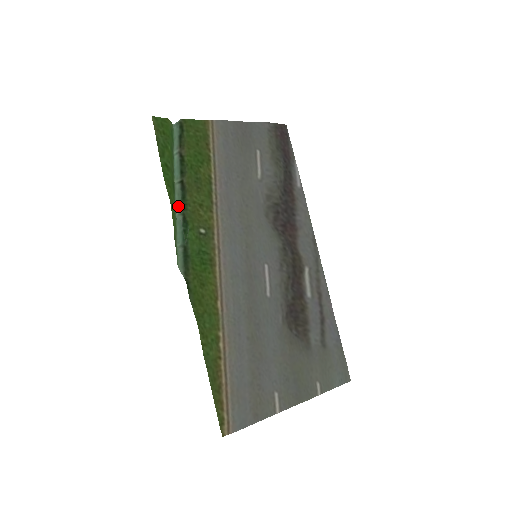
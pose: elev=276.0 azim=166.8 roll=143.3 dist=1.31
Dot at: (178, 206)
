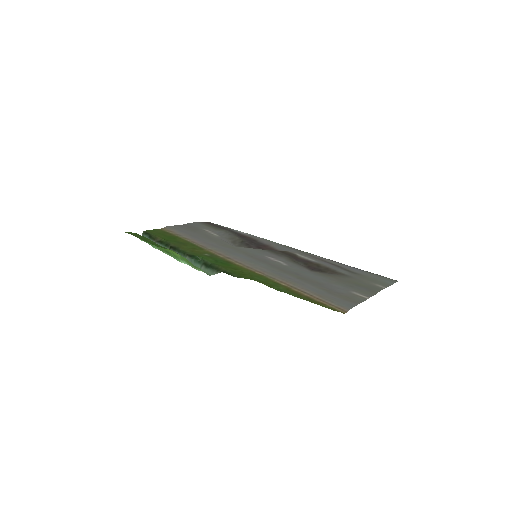
Dot at: occluded
